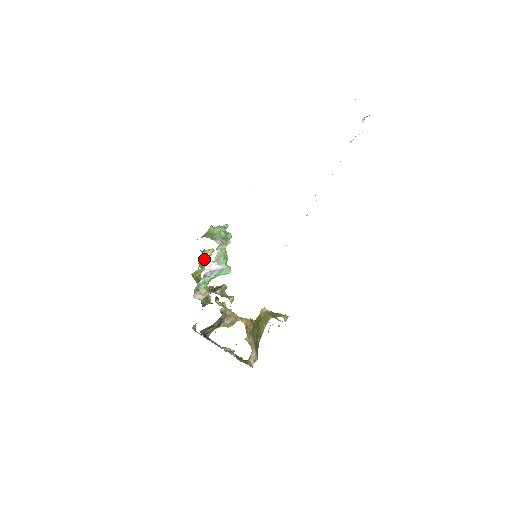
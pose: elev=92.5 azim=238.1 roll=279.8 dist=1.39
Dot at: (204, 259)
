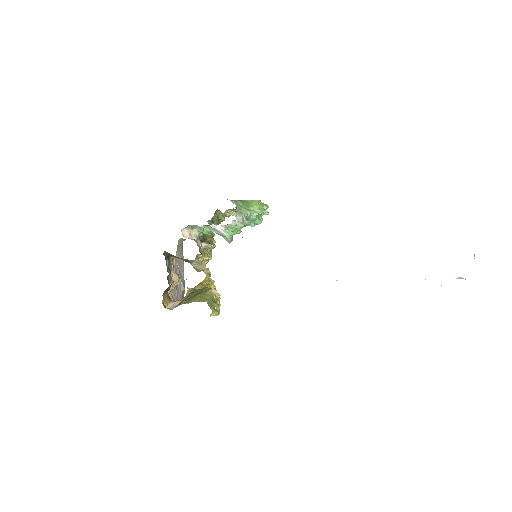
Dot at: (235, 211)
